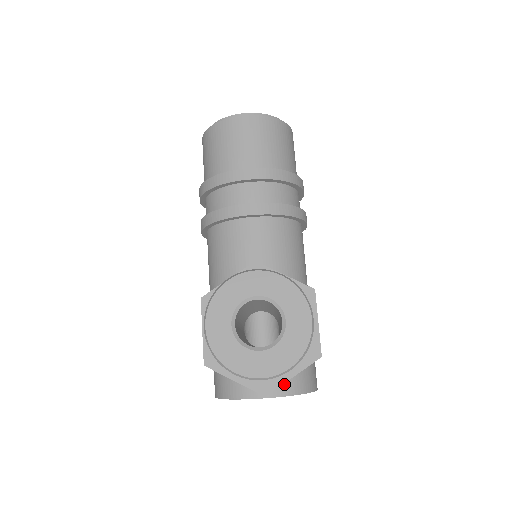
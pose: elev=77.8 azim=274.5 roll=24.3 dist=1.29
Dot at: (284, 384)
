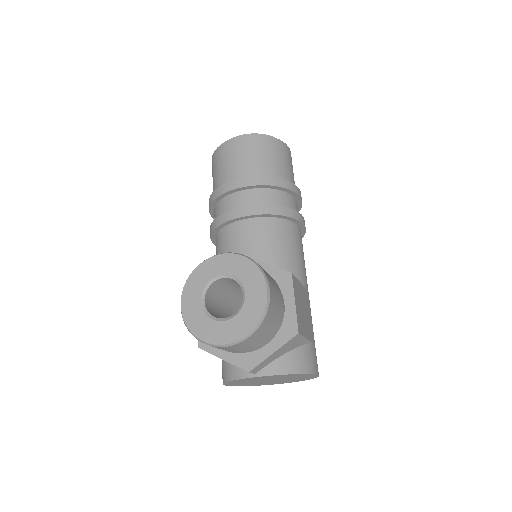
Dot at: (272, 364)
